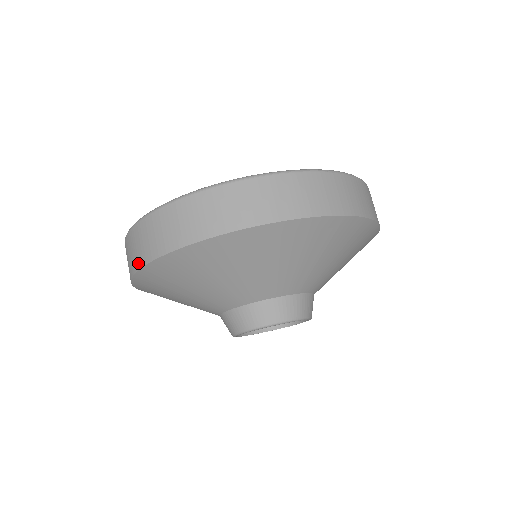
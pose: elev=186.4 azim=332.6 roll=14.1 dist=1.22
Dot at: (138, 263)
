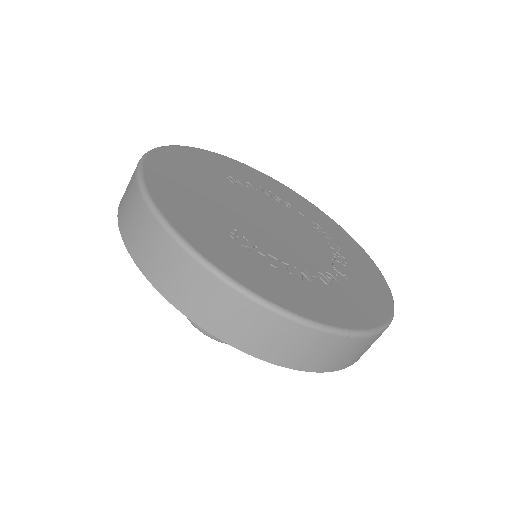
Dot at: (121, 219)
